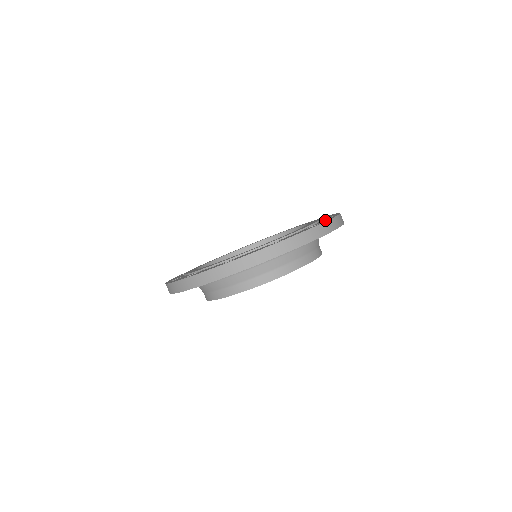
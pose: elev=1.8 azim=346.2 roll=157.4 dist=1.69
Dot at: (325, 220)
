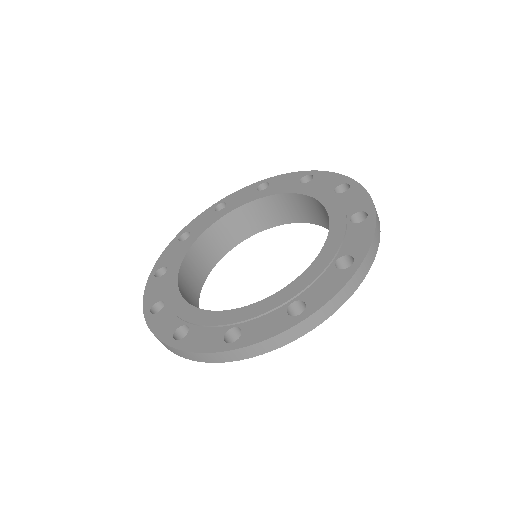
Dot at: (322, 293)
